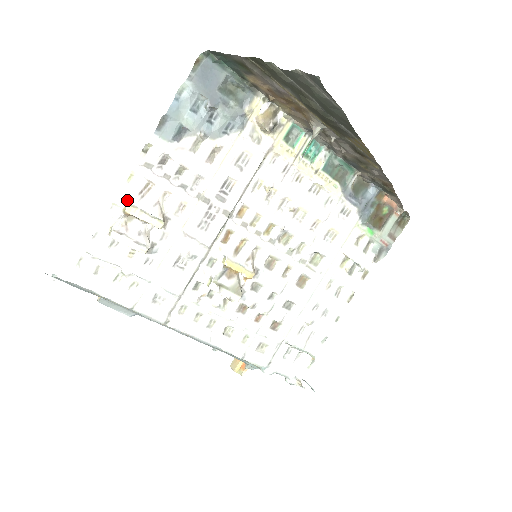
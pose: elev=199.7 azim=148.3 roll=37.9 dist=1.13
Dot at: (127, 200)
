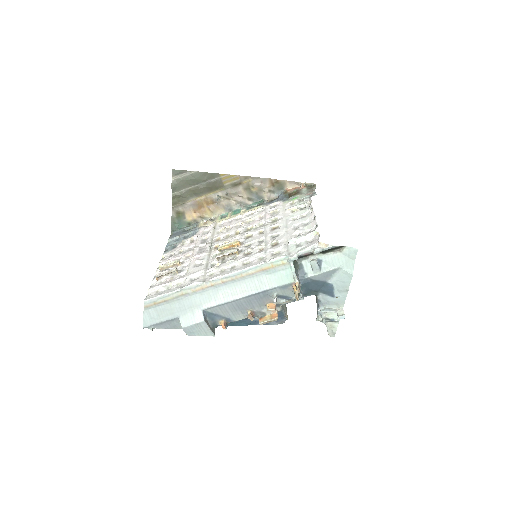
Dot at: occluded
